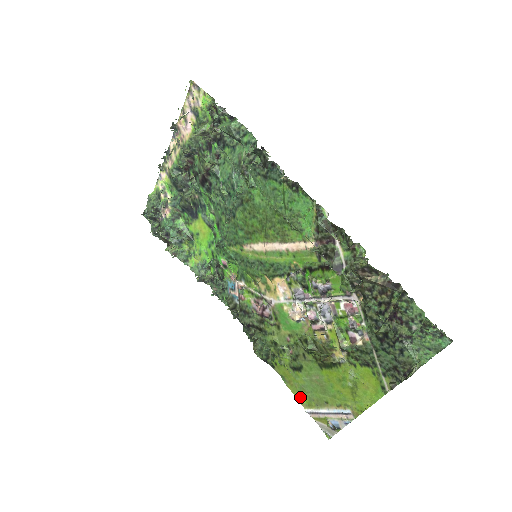
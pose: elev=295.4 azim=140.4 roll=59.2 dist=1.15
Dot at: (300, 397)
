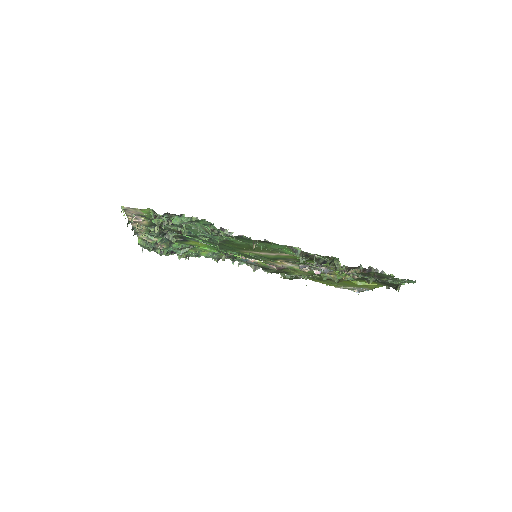
Dot at: (329, 285)
